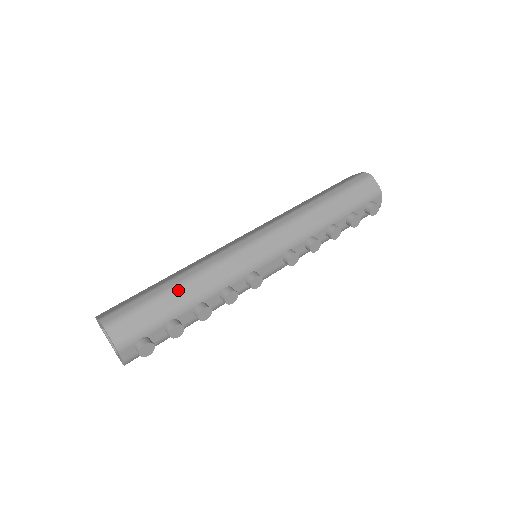
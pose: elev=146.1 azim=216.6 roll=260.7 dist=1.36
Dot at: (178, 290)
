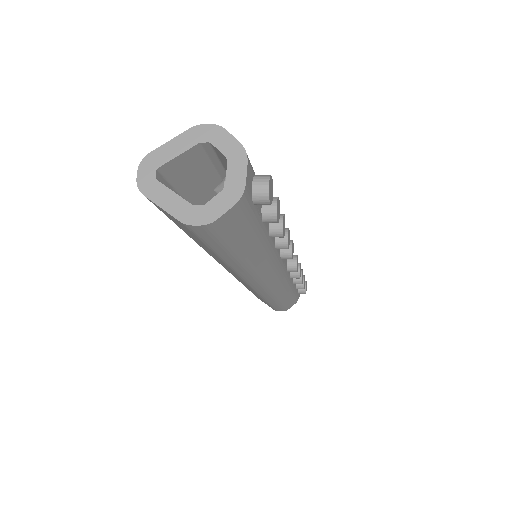
Dot at: occluded
